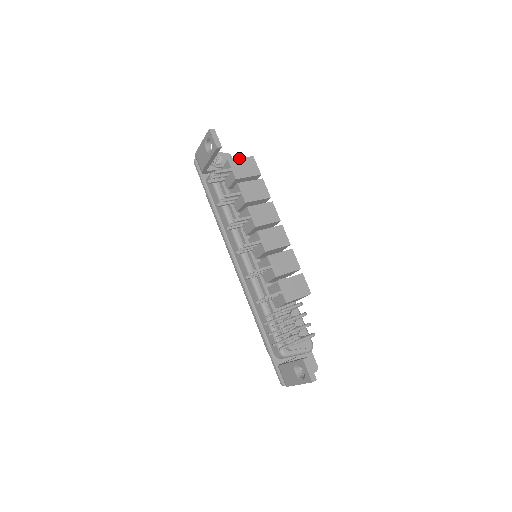
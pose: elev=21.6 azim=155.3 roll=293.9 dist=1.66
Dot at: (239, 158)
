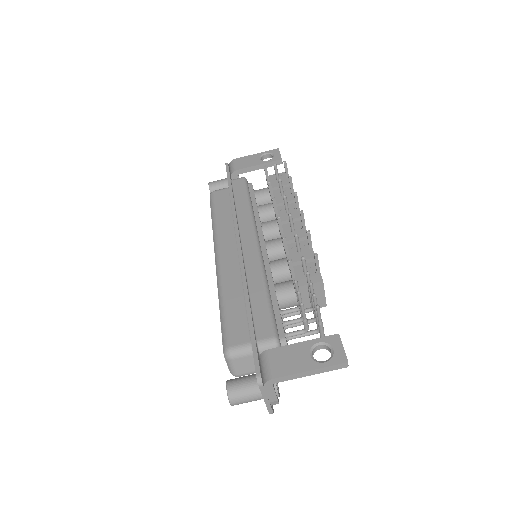
Dot at: occluded
